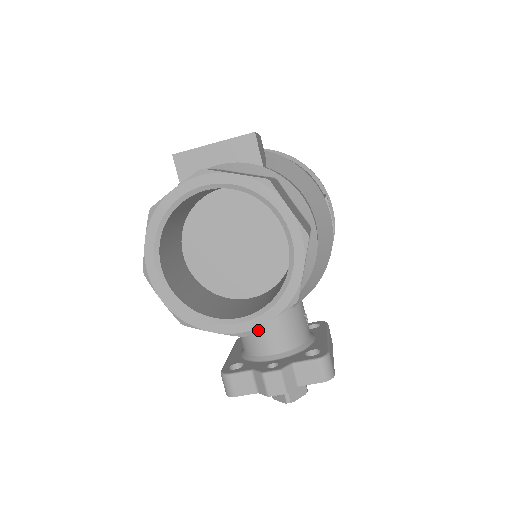
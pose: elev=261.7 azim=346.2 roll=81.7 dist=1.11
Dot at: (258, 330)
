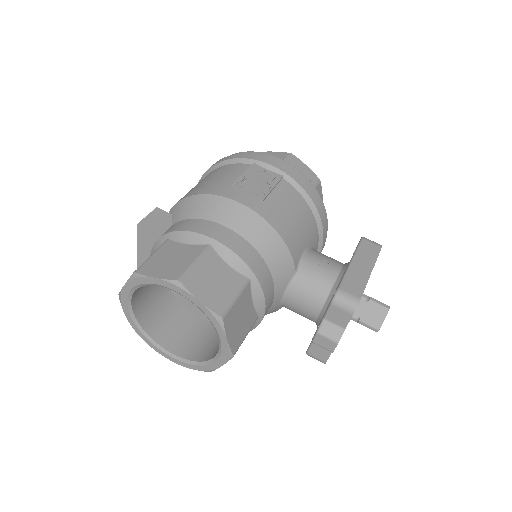
Dot at: (294, 308)
